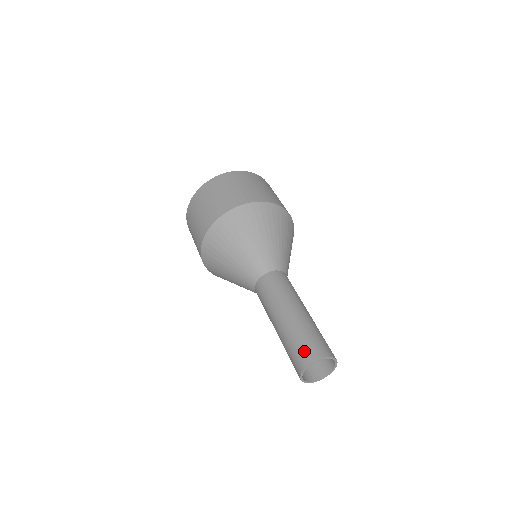
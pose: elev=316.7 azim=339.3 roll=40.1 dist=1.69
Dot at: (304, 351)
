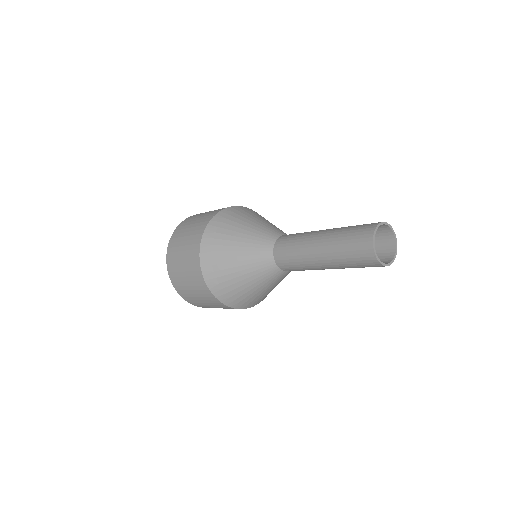
Dot at: (360, 232)
